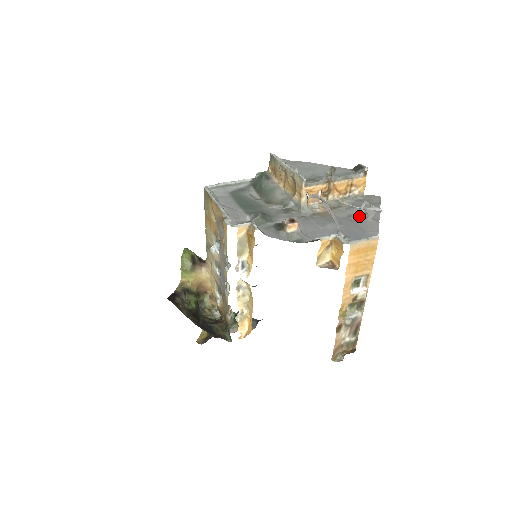
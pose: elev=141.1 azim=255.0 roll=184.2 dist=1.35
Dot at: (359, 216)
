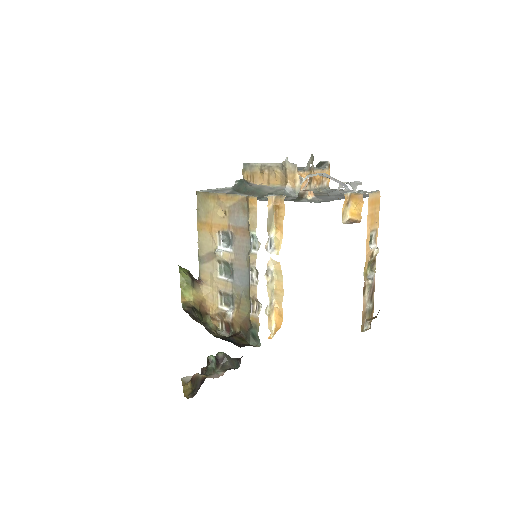
Dot at: (343, 194)
